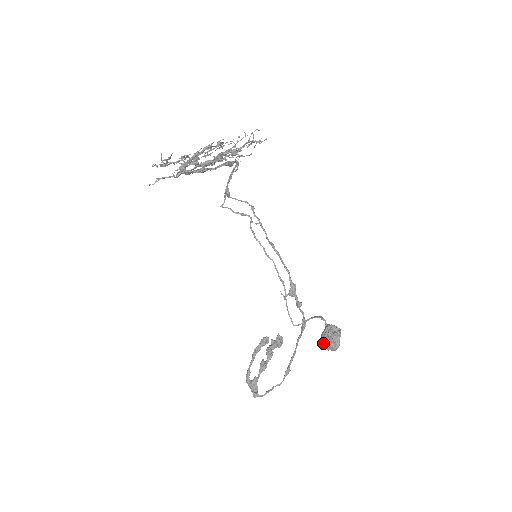
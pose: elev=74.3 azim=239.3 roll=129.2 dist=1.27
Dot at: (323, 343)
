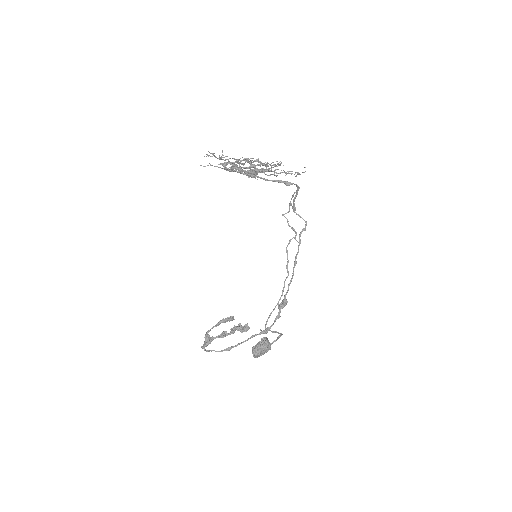
Dot at: occluded
